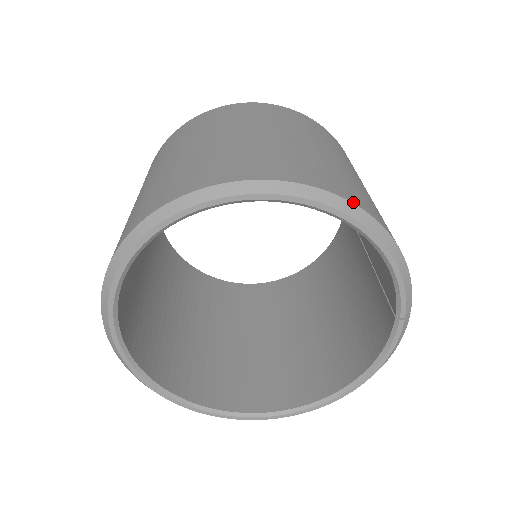
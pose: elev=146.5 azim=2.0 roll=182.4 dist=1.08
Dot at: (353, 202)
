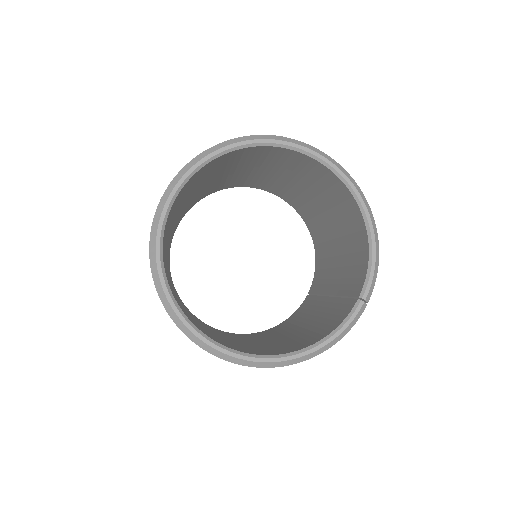
Dot at: (366, 200)
